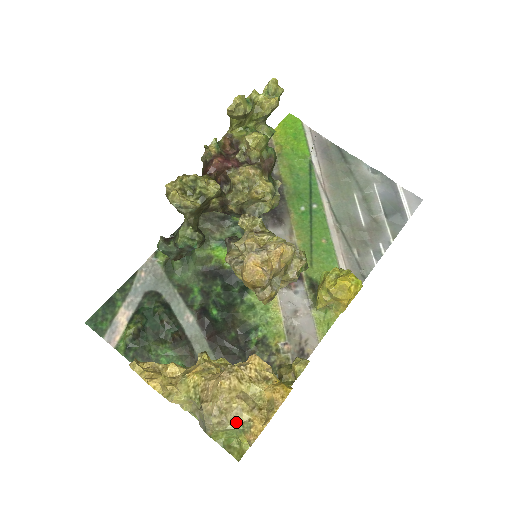
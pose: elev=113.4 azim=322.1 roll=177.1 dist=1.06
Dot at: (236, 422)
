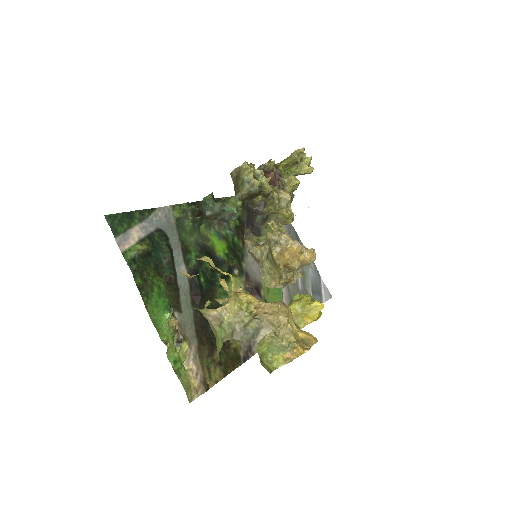
Dot at: (285, 339)
